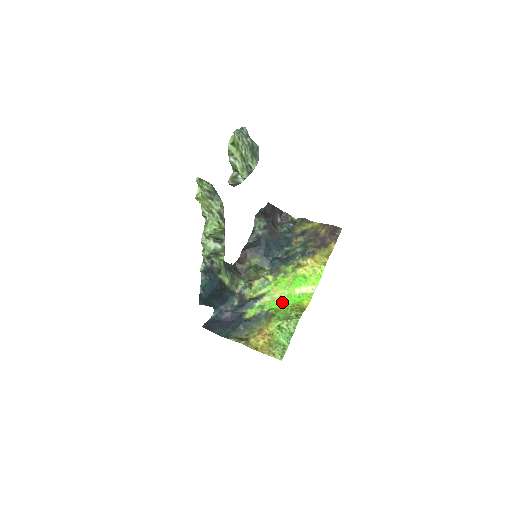
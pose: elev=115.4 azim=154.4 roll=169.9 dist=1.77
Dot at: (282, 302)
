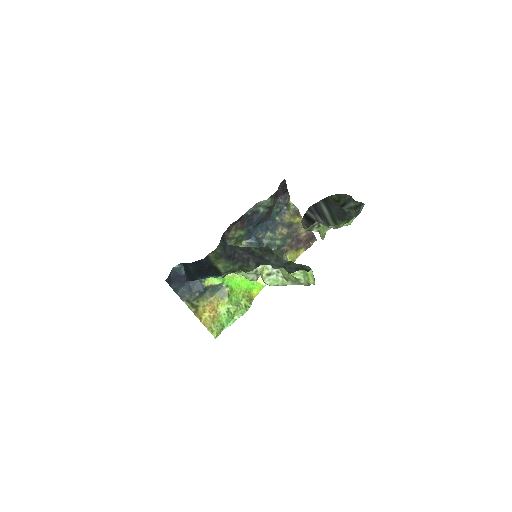
Dot at: (239, 282)
